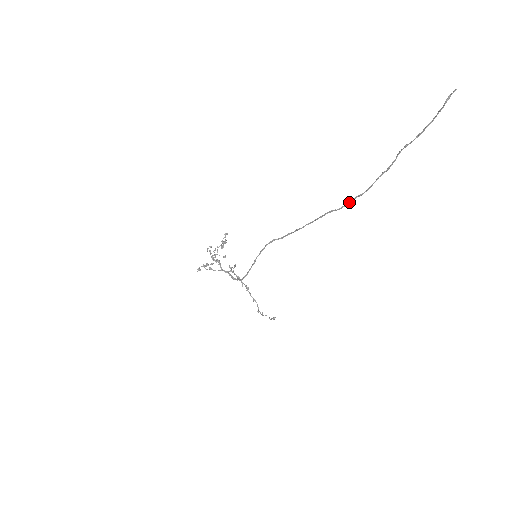
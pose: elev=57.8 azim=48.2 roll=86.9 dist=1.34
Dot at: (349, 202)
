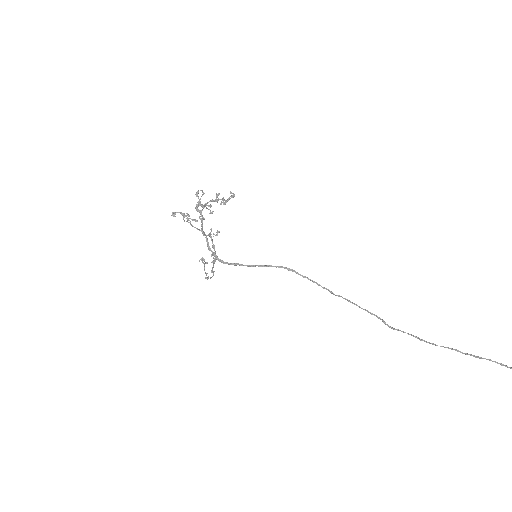
Dot at: (404, 332)
